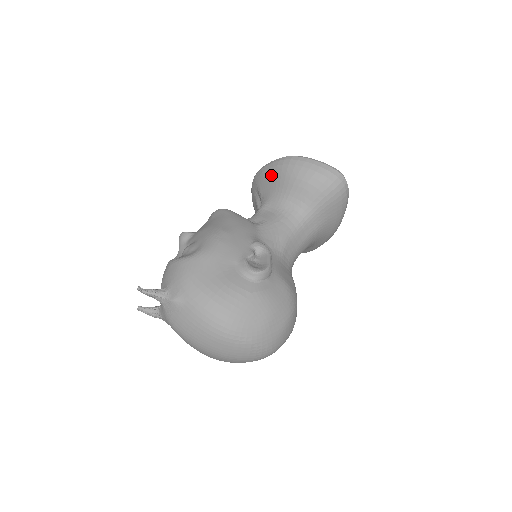
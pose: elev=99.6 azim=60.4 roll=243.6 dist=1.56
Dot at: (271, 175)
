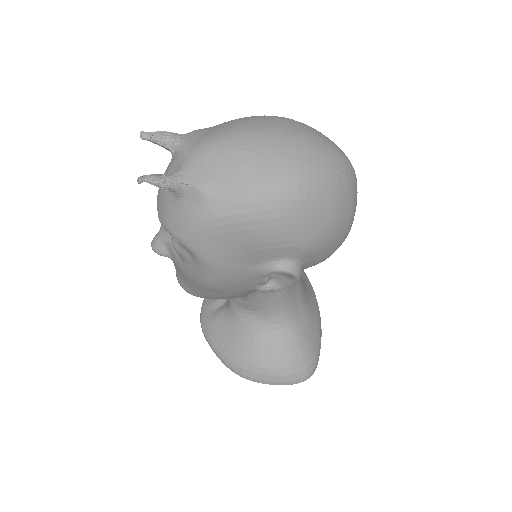
Dot at: occluded
